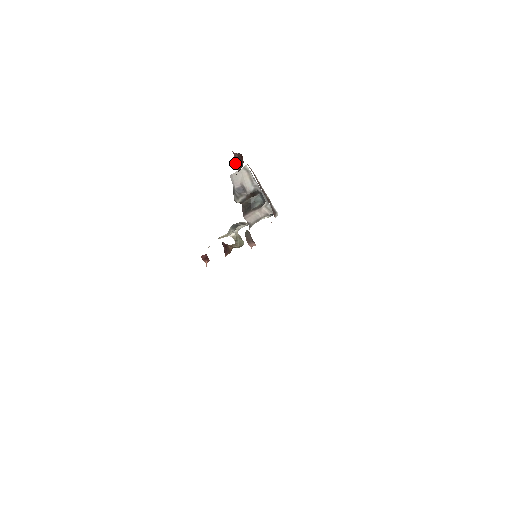
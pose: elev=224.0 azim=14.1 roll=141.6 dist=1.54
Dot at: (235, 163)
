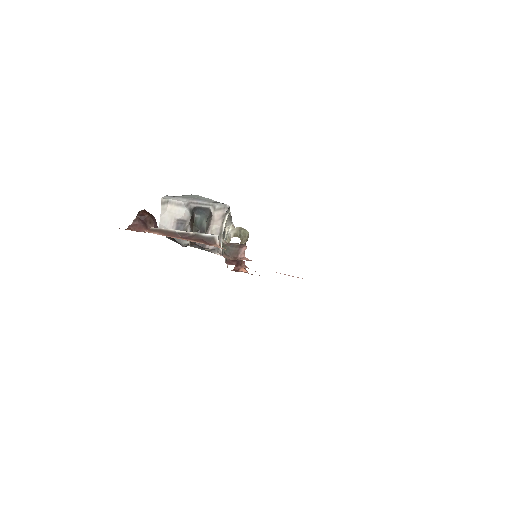
Dot at: occluded
